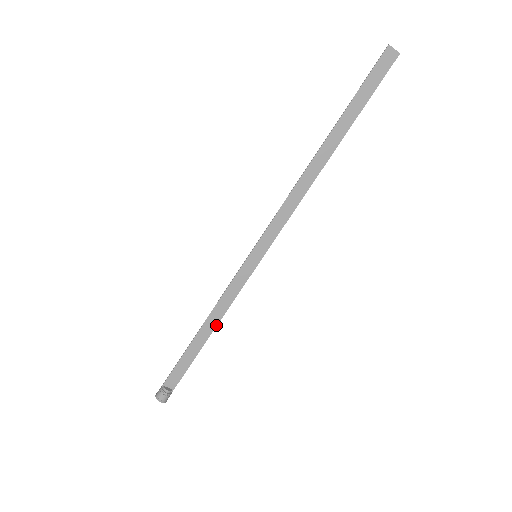
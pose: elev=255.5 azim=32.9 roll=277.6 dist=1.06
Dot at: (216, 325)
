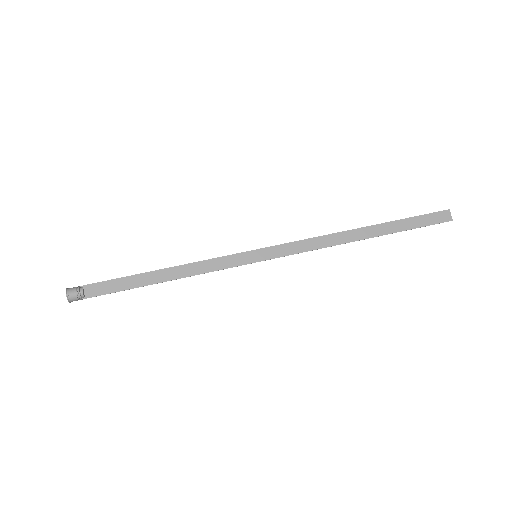
Dot at: (176, 278)
